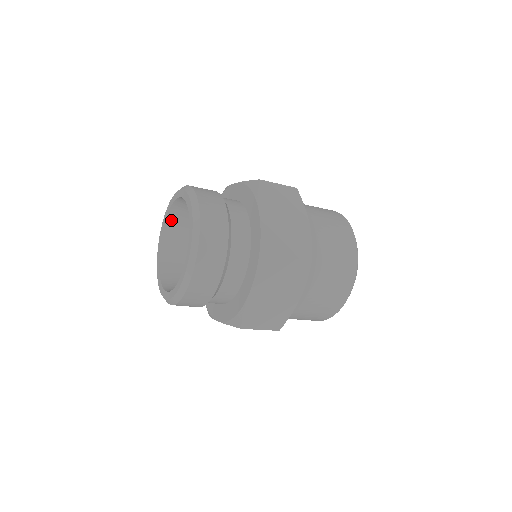
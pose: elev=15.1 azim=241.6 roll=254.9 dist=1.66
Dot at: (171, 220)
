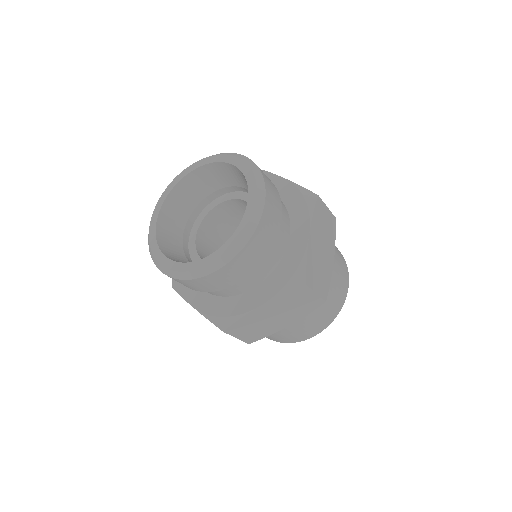
Dot at: (164, 215)
